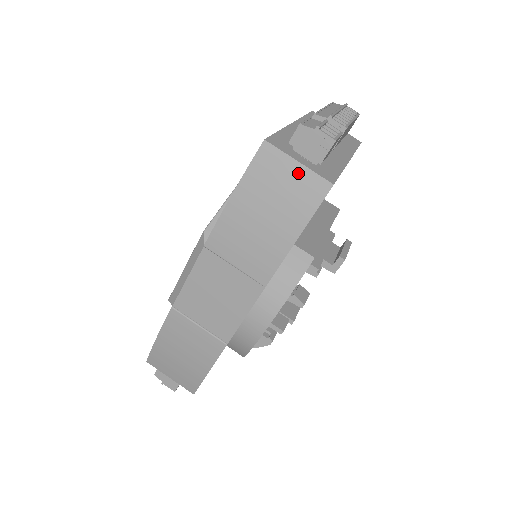
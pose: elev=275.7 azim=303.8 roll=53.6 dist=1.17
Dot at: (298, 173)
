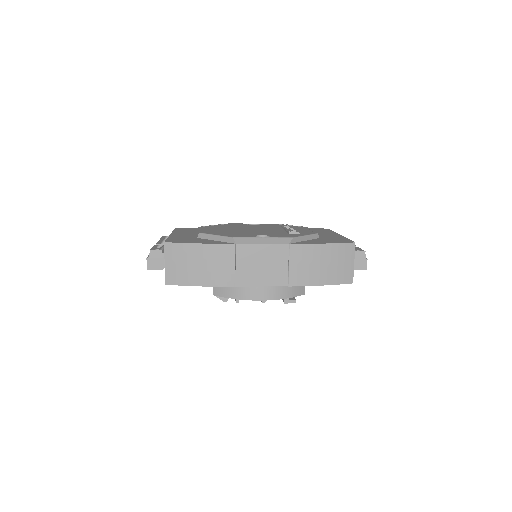
Dot at: (350, 266)
